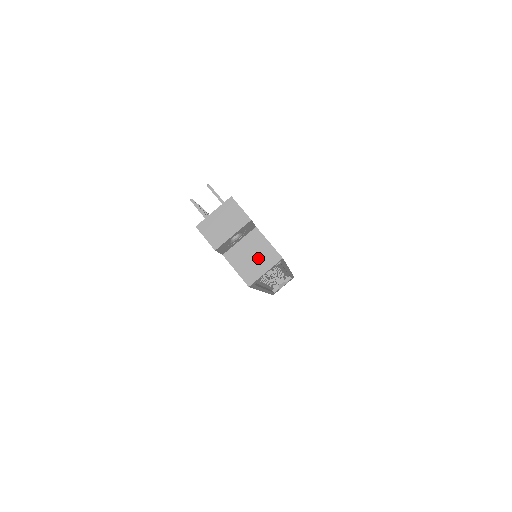
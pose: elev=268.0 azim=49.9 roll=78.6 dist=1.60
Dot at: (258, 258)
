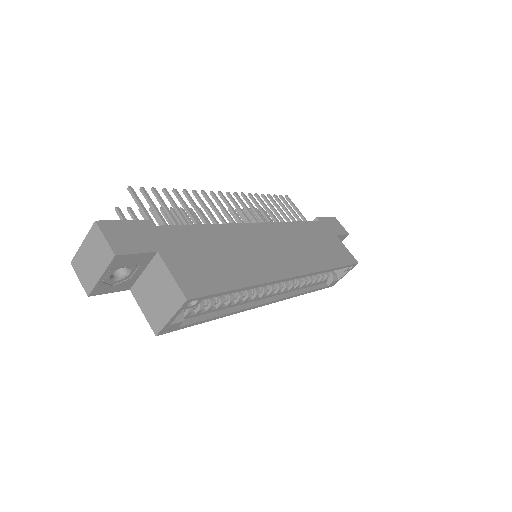
Dot at: (162, 297)
